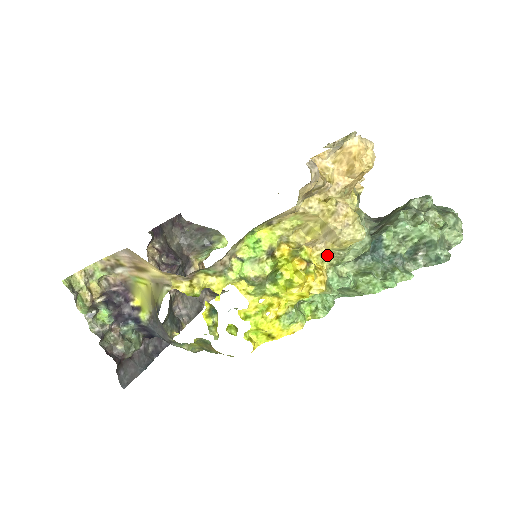
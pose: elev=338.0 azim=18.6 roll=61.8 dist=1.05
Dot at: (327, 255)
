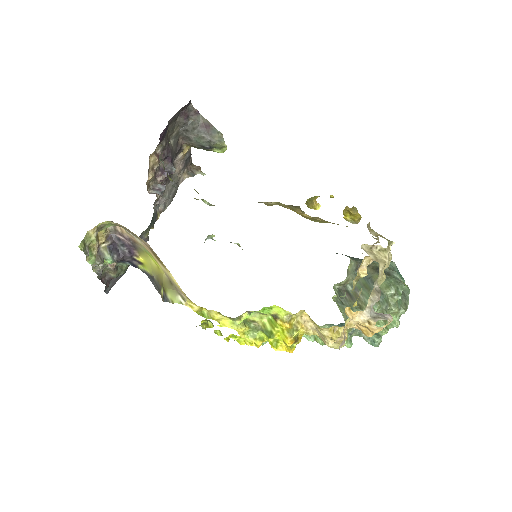
Dot at: occluded
